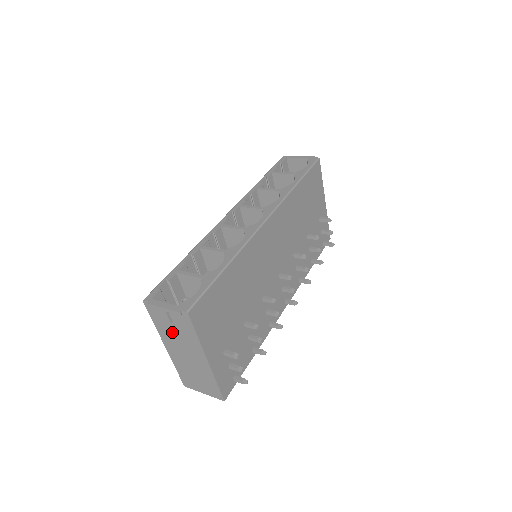
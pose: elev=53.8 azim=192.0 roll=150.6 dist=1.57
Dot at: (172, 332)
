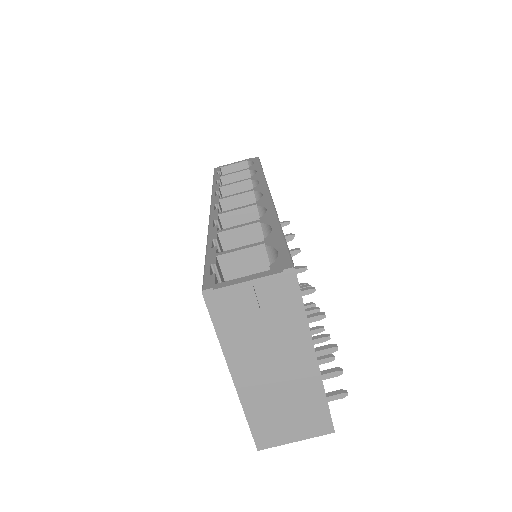
Dot at: (254, 333)
